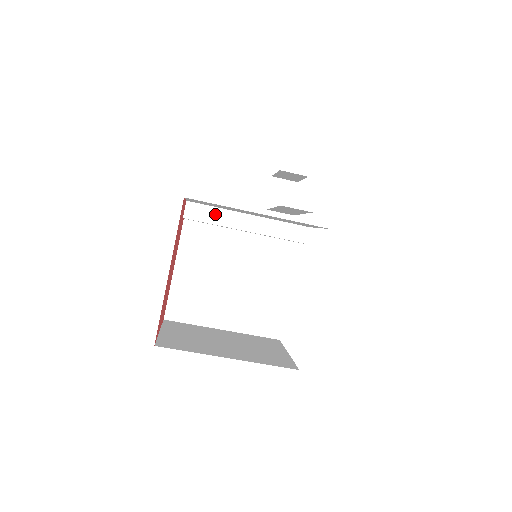
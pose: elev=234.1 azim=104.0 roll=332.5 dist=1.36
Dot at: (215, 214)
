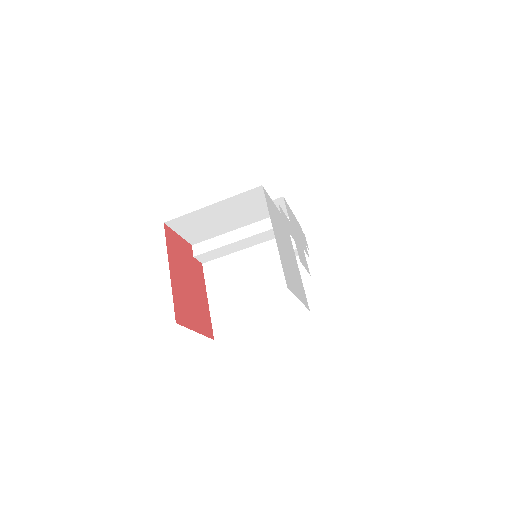
Dot at: (213, 243)
